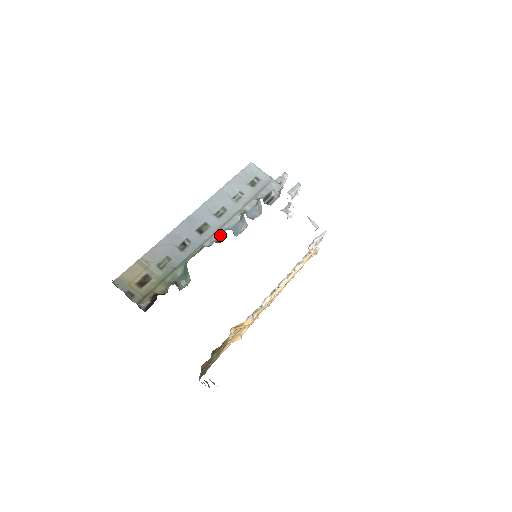
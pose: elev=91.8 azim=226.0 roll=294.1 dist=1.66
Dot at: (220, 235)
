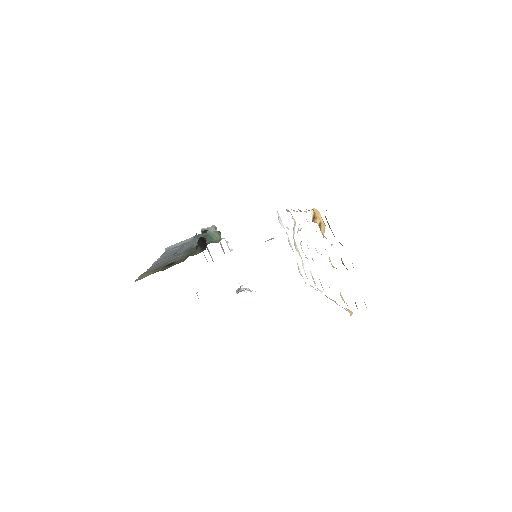
Dot at: occluded
